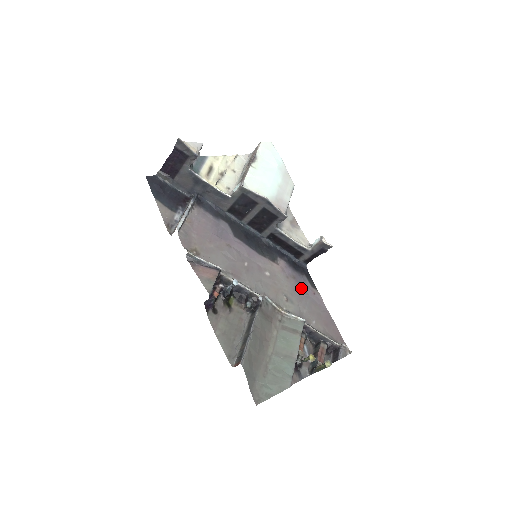
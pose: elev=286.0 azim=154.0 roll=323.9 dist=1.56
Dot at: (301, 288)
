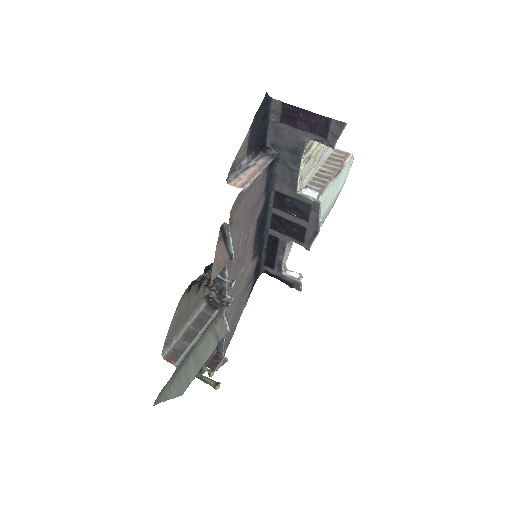
Dot at: (245, 293)
